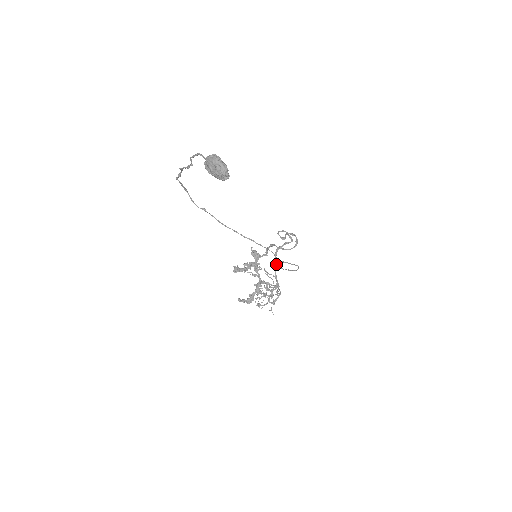
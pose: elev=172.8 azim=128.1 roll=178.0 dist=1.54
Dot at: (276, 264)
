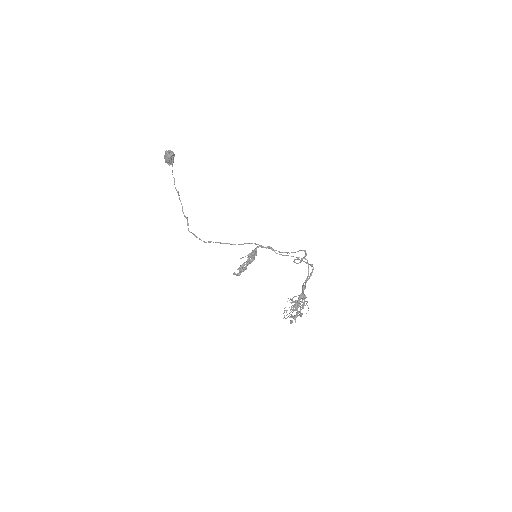
Dot at: occluded
